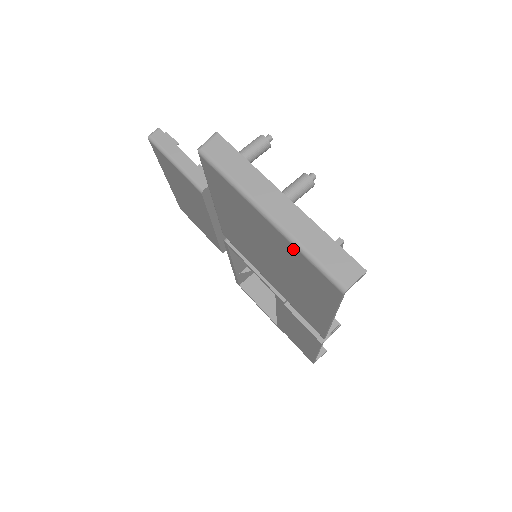
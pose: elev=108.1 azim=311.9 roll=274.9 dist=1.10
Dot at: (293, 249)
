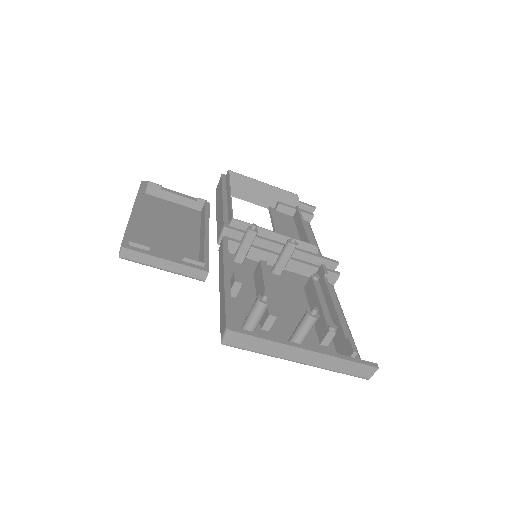
Dot at: occluded
